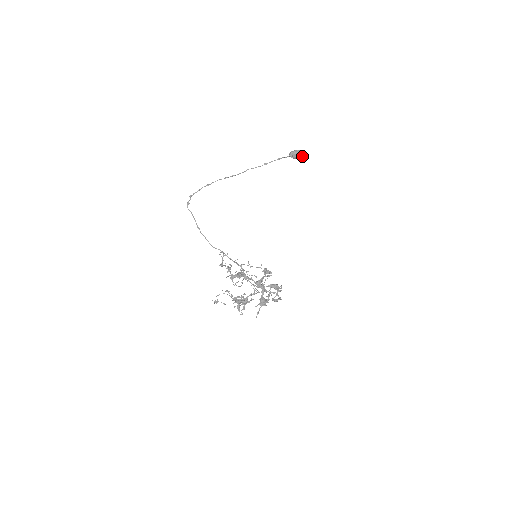
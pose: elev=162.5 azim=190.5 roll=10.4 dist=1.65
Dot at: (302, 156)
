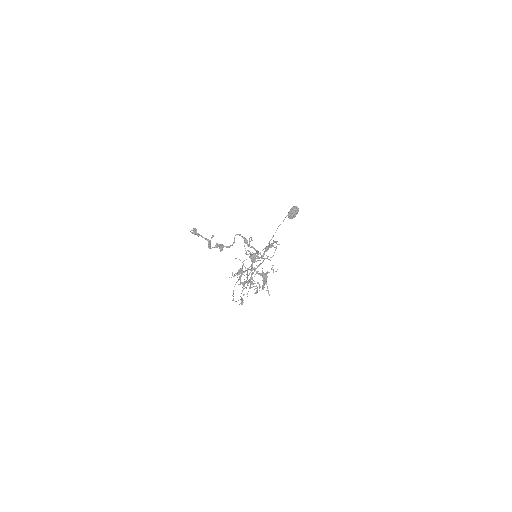
Dot at: (293, 208)
